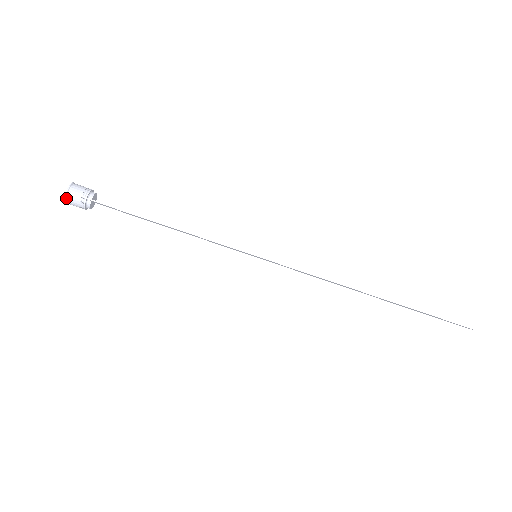
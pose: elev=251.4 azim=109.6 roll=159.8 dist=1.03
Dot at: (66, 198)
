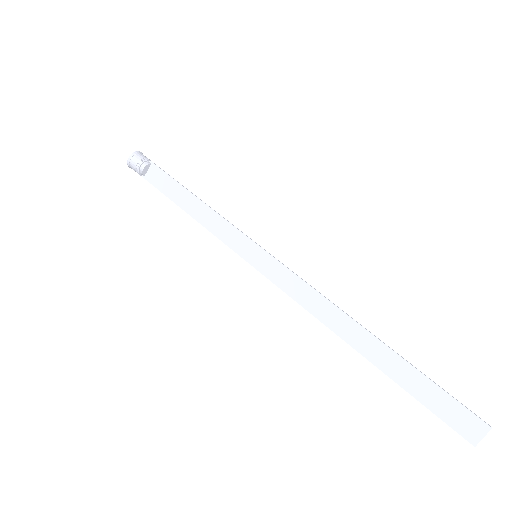
Dot at: (136, 153)
